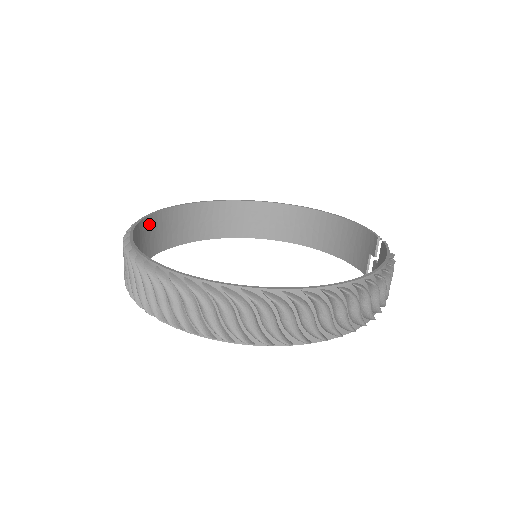
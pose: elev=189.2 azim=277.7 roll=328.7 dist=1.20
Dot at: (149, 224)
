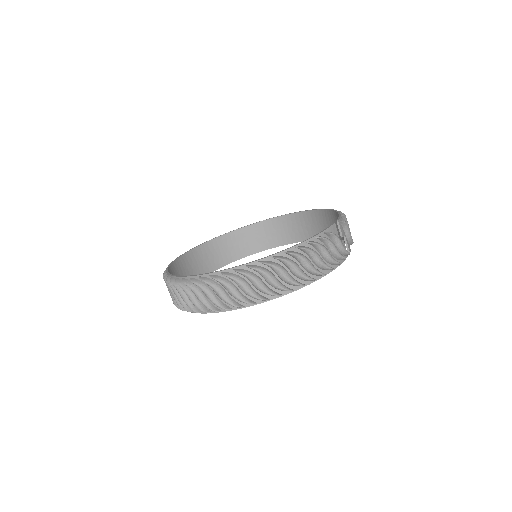
Dot at: (205, 249)
